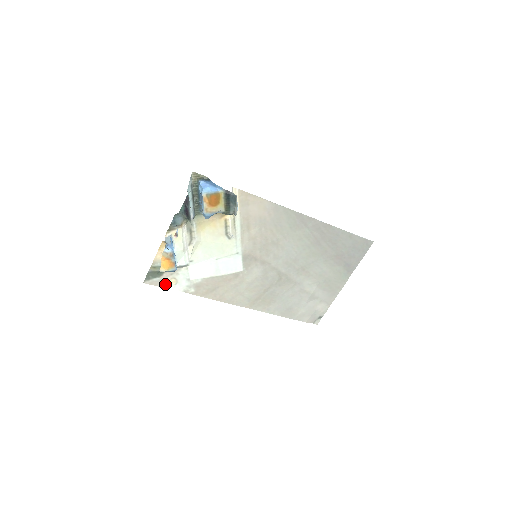
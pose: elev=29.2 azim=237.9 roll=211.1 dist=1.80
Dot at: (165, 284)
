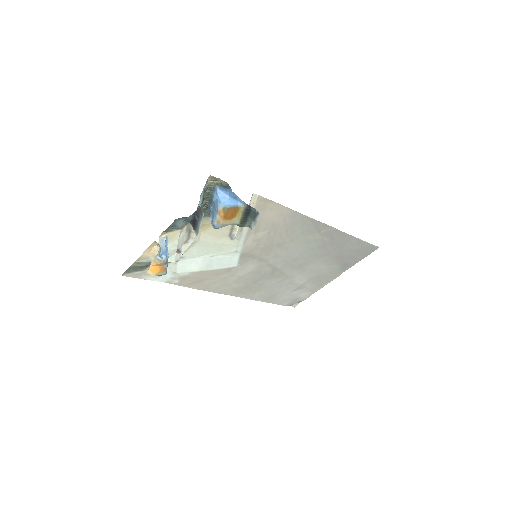
Dot at: (147, 276)
